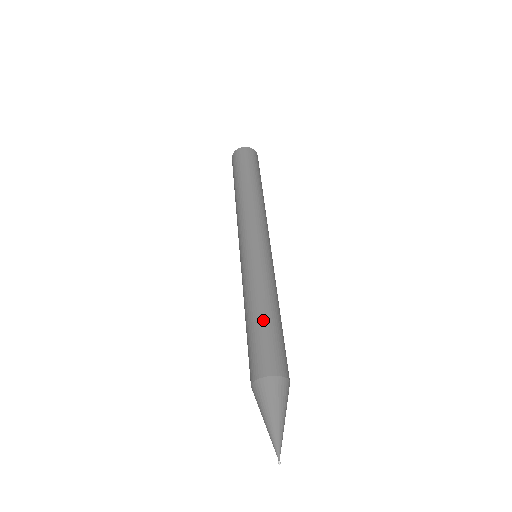
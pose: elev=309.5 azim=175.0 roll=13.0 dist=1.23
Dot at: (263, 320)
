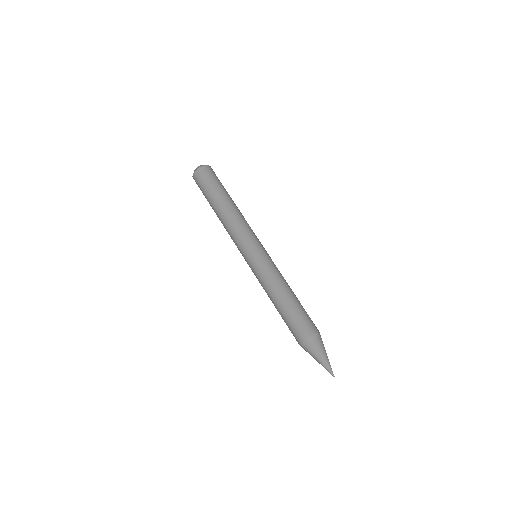
Dot at: (285, 306)
